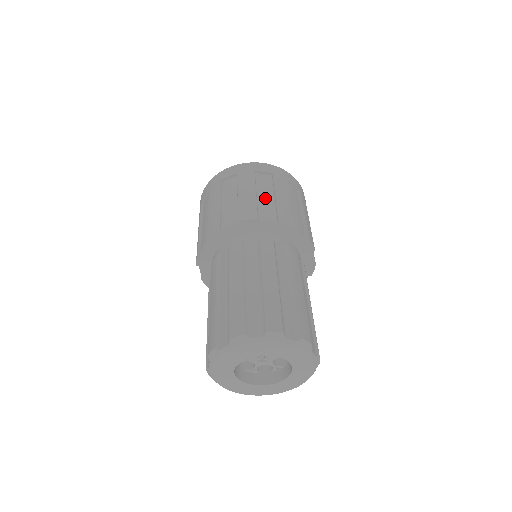
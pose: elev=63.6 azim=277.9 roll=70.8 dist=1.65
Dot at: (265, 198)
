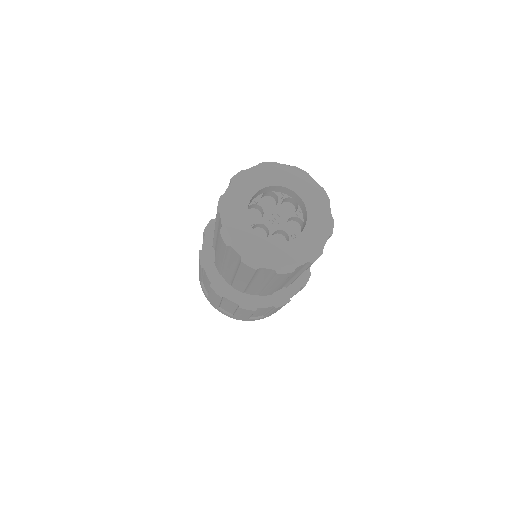
Dot at: occluded
